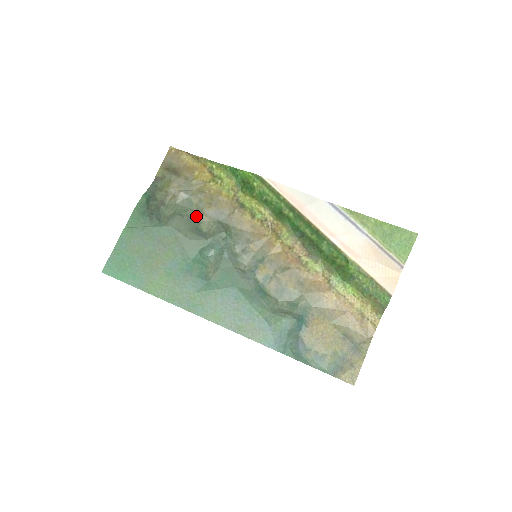
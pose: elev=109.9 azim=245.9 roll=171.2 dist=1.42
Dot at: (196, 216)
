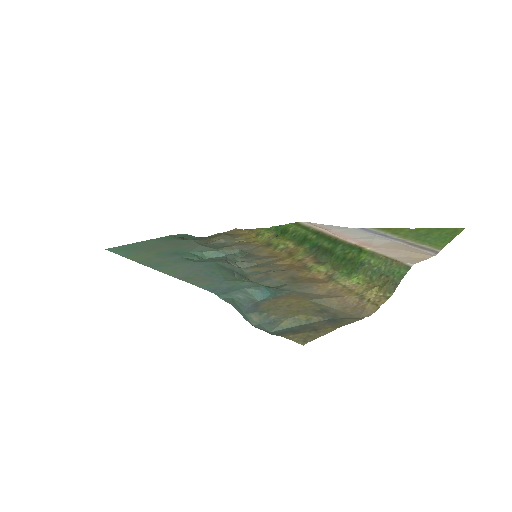
Dot at: (221, 248)
